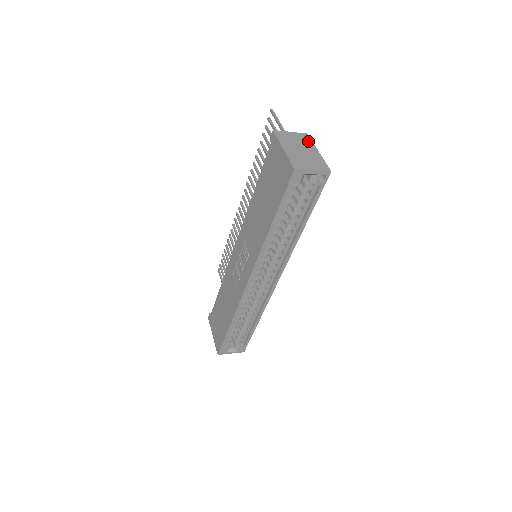
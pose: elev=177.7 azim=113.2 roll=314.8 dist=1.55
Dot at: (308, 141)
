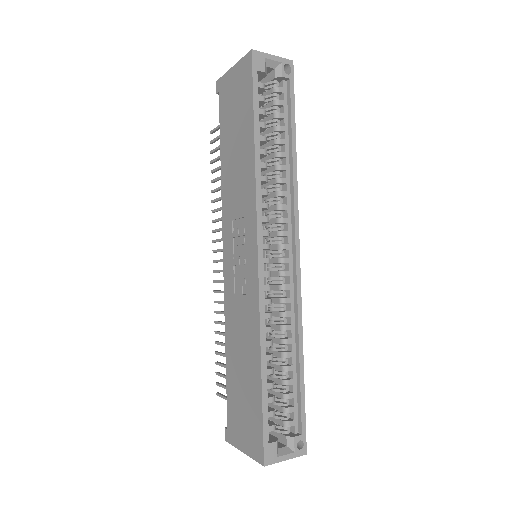
Dot at: occluded
